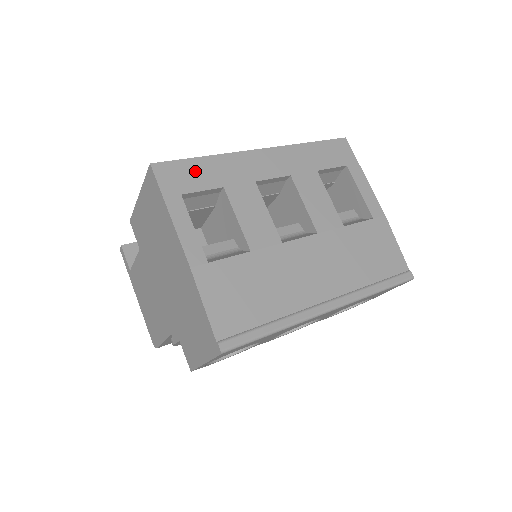
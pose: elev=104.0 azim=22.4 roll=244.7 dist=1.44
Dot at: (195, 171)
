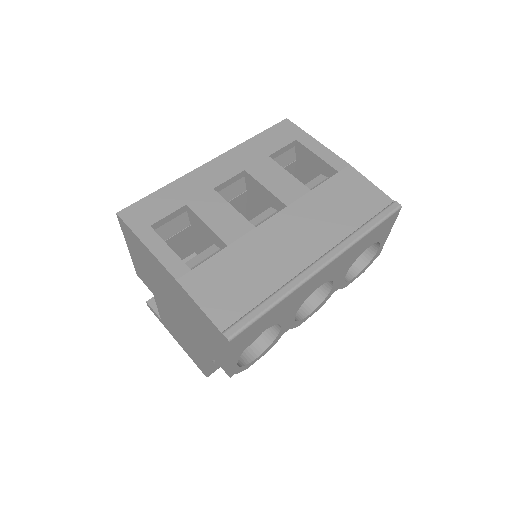
Dot at: (157, 203)
